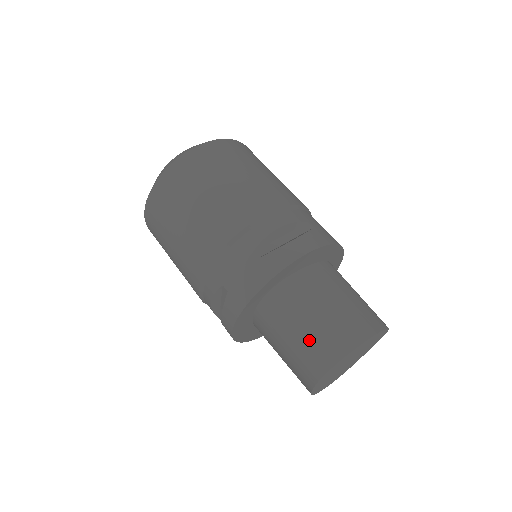
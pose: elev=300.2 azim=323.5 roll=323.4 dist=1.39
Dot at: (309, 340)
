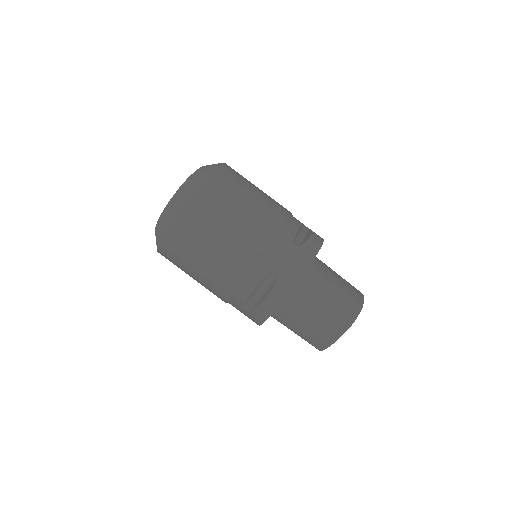
Dot at: (339, 301)
